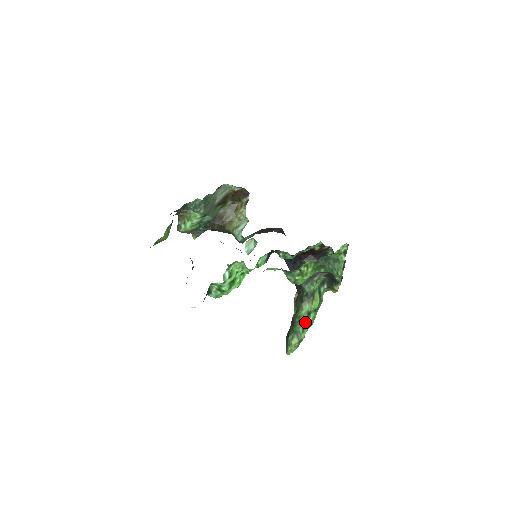
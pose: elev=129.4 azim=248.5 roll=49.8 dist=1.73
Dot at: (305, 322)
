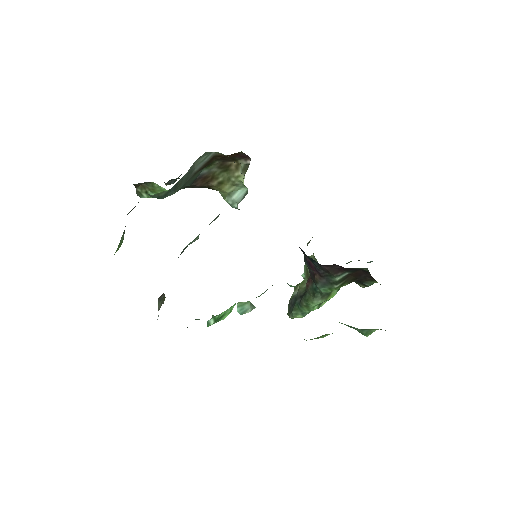
Dot at: occluded
